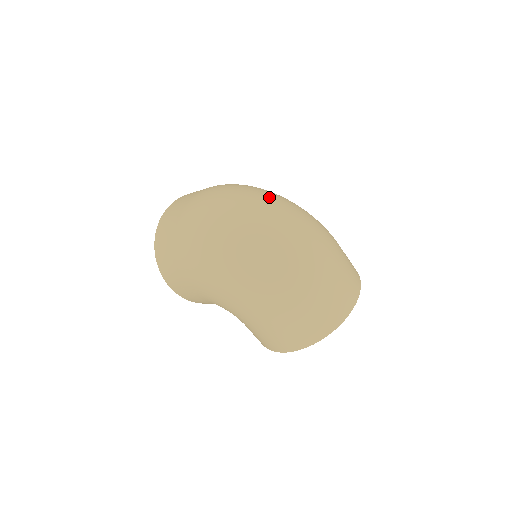
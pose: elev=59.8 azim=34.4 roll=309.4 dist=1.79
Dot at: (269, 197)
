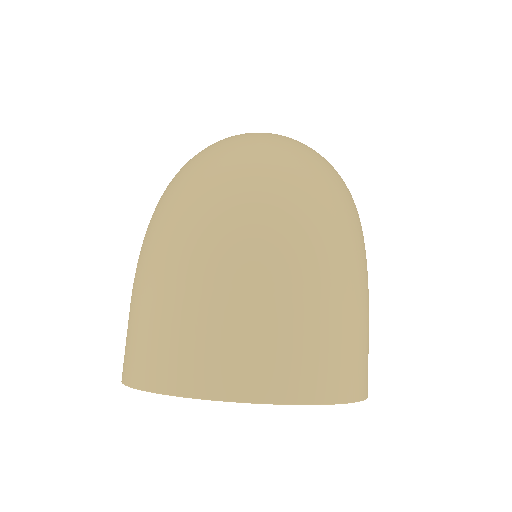
Dot at: (307, 154)
